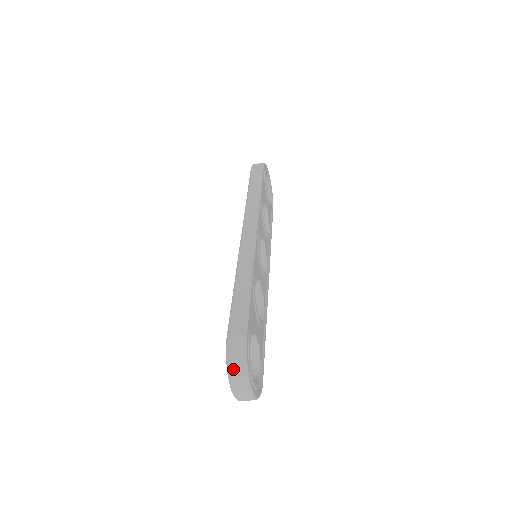
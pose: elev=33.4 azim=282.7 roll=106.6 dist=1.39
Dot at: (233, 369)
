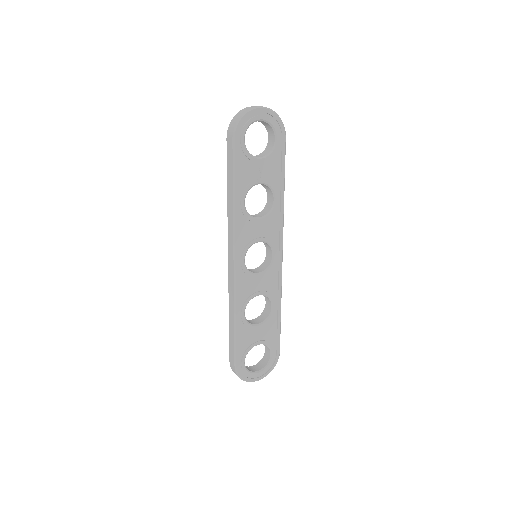
Dot at: occluded
